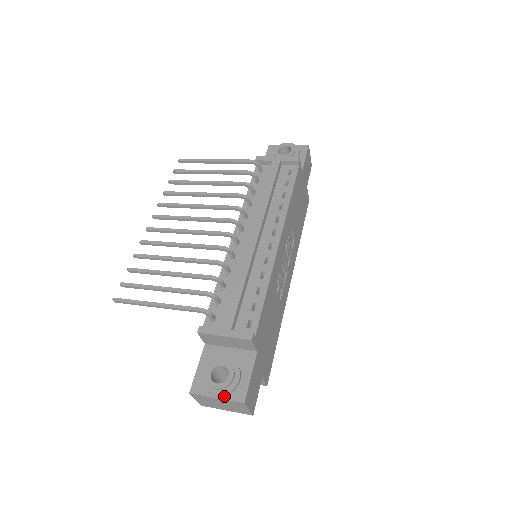
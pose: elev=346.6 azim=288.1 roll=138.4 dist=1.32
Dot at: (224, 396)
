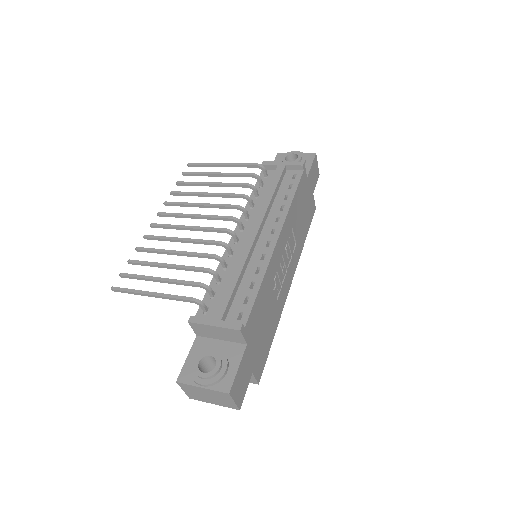
Dot at: (210, 386)
